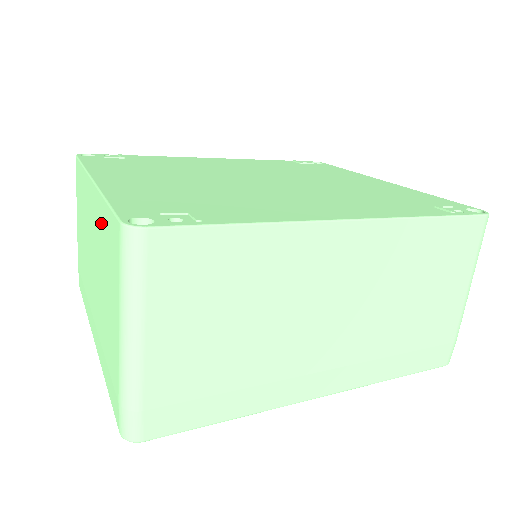
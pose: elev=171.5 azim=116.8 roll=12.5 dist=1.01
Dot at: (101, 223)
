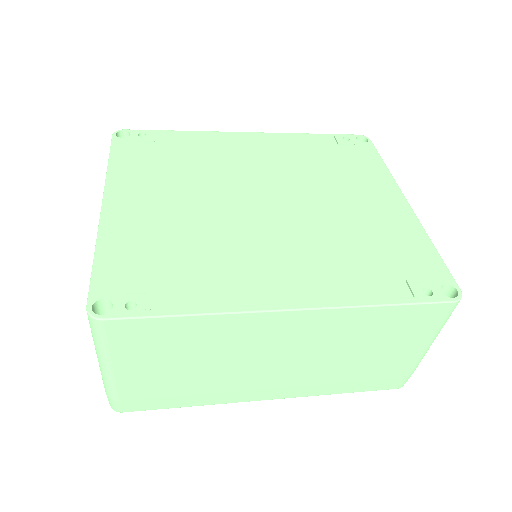
Dot at: occluded
